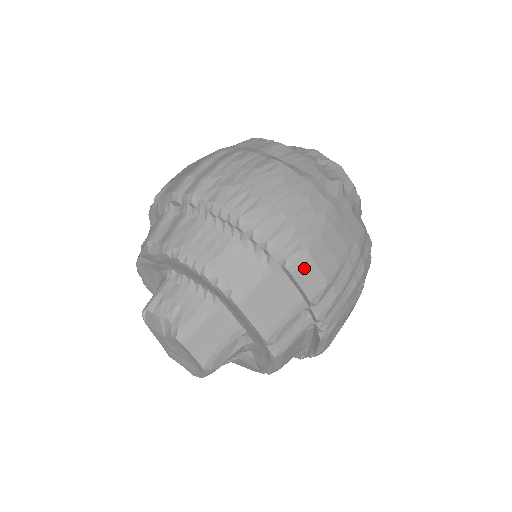
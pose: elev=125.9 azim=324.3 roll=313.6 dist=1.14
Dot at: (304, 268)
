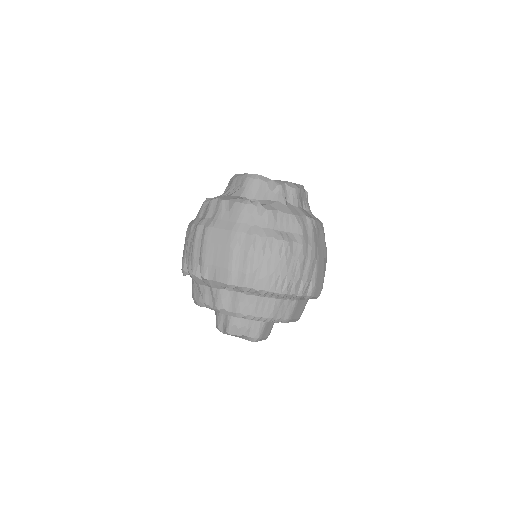
Dot at: (315, 294)
